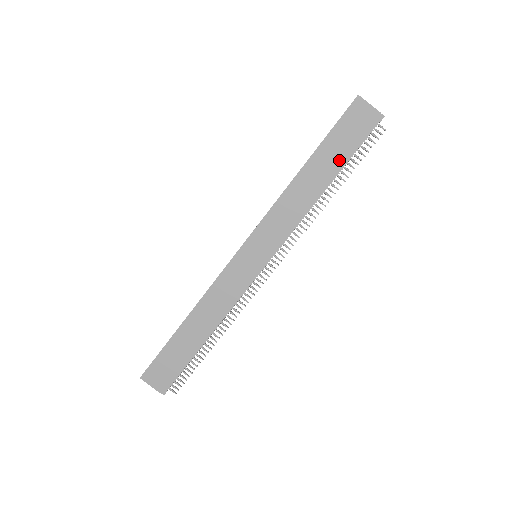
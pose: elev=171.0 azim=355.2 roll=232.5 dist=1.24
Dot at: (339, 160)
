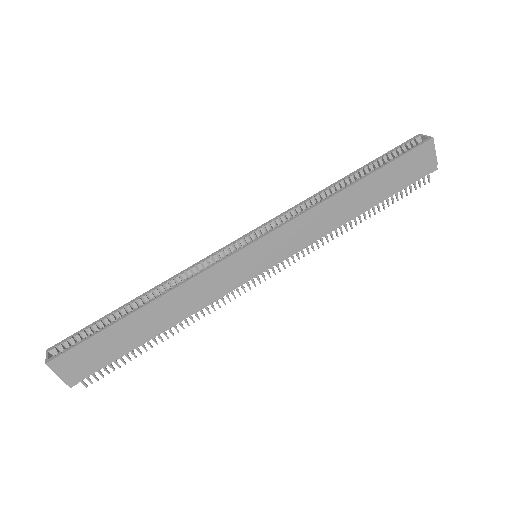
Dot at: (385, 193)
